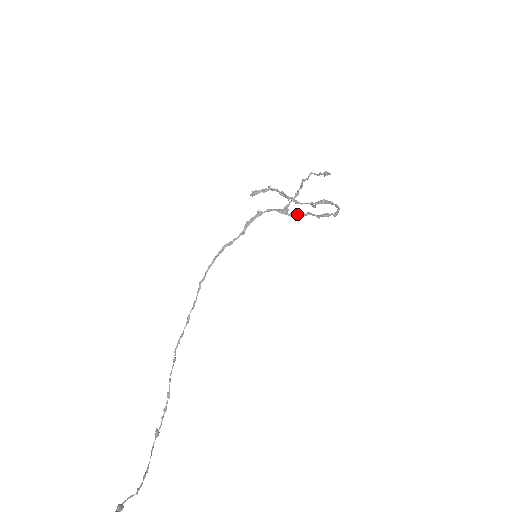
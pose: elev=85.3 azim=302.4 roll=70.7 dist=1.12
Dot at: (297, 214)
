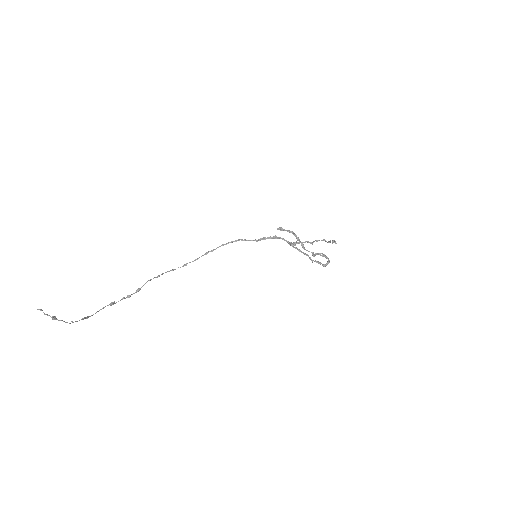
Dot at: (299, 250)
